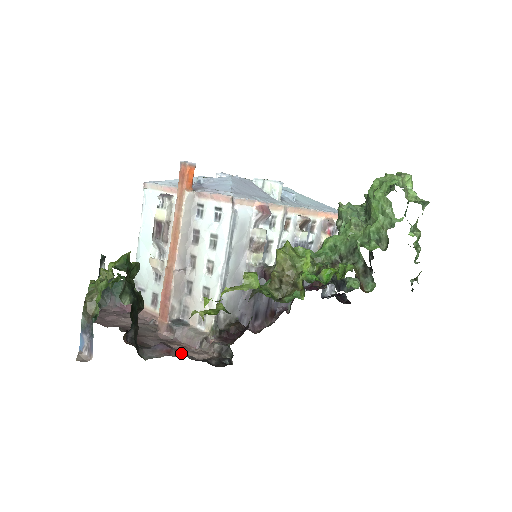
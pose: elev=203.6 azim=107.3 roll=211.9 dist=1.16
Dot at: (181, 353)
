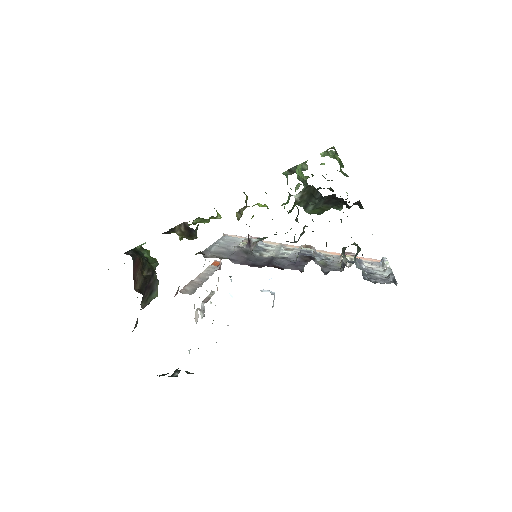
Dot at: occluded
